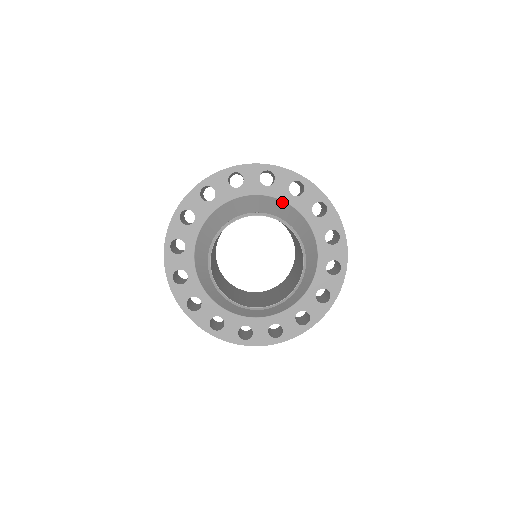
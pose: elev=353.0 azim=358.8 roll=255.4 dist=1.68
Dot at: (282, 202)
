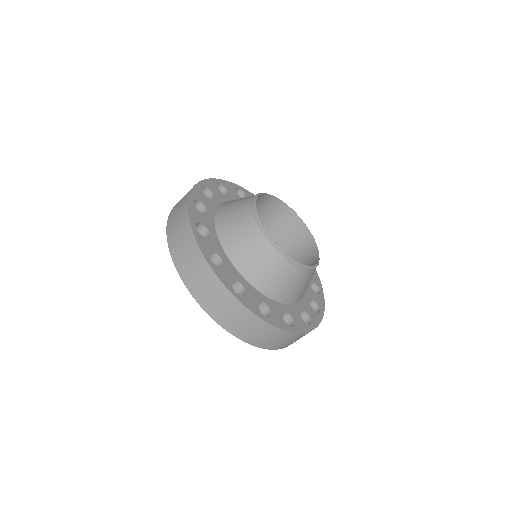
Dot at: occluded
